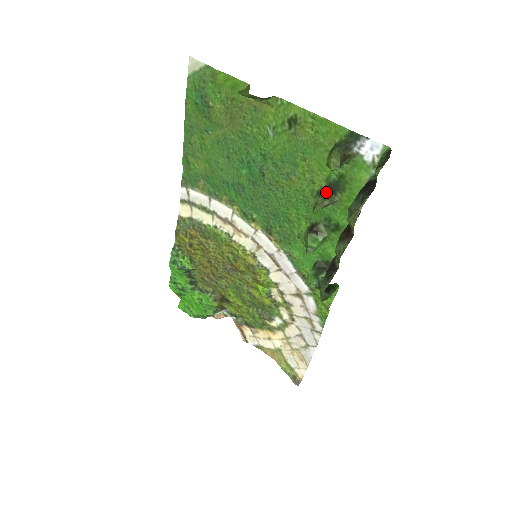
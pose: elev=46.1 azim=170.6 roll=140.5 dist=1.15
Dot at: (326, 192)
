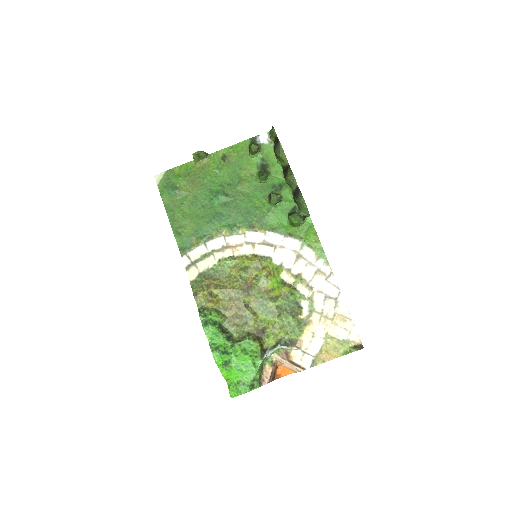
Dot at: (262, 172)
